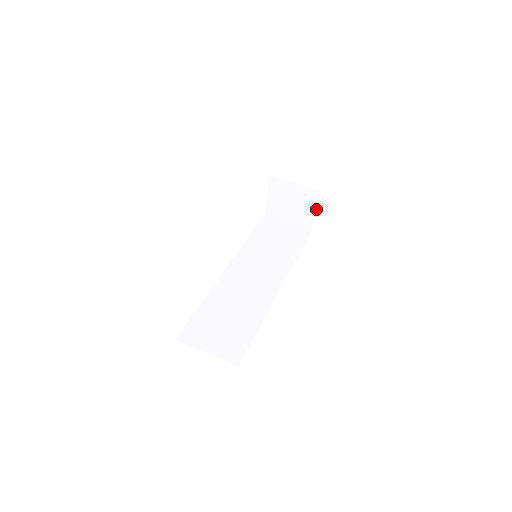
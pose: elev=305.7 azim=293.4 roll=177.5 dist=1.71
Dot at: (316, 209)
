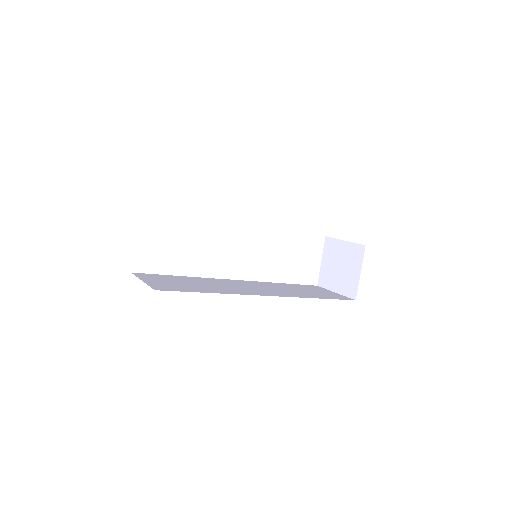
Dot at: (360, 271)
